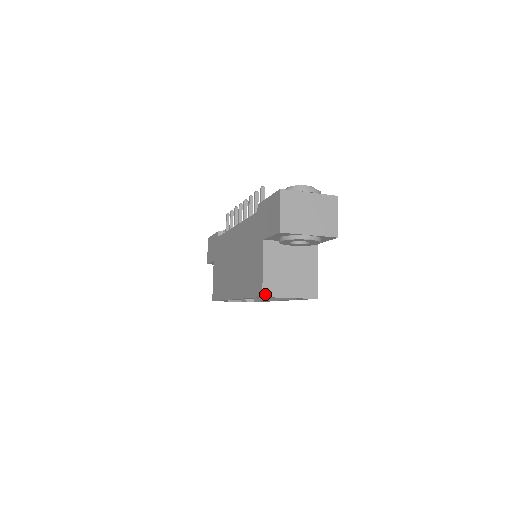
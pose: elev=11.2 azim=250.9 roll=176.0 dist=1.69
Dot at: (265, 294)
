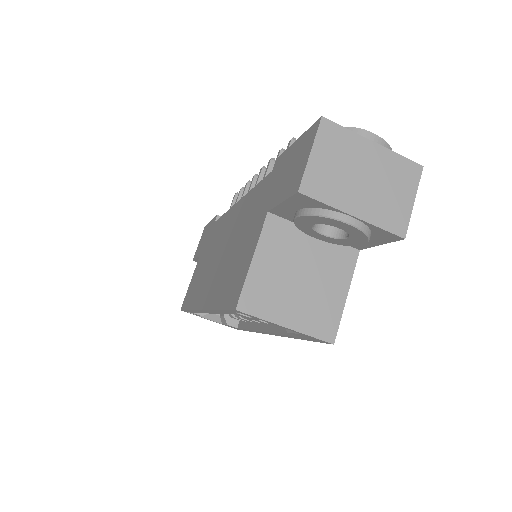
Dot at: (242, 306)
